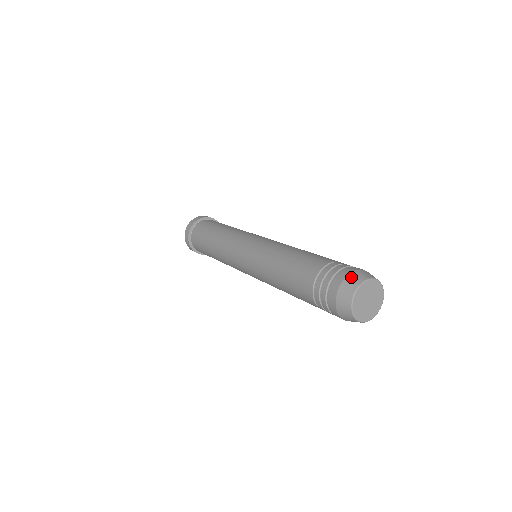
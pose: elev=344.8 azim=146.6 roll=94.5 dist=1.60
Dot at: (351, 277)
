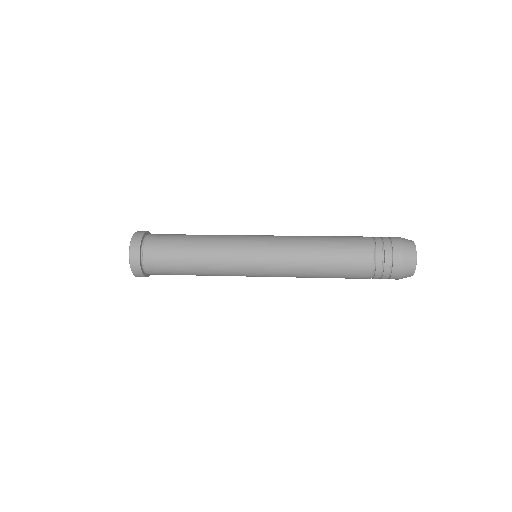
Dot at: (406, 247)
